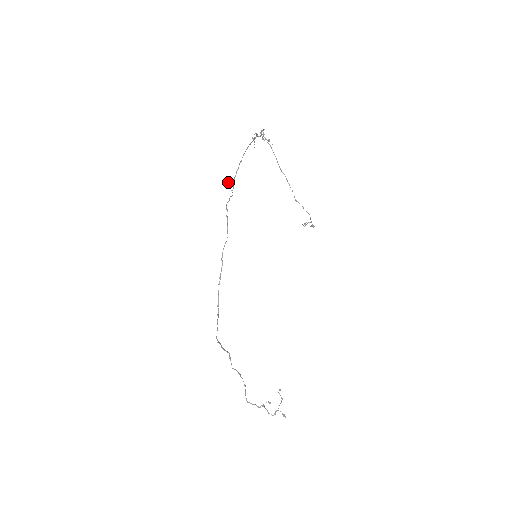
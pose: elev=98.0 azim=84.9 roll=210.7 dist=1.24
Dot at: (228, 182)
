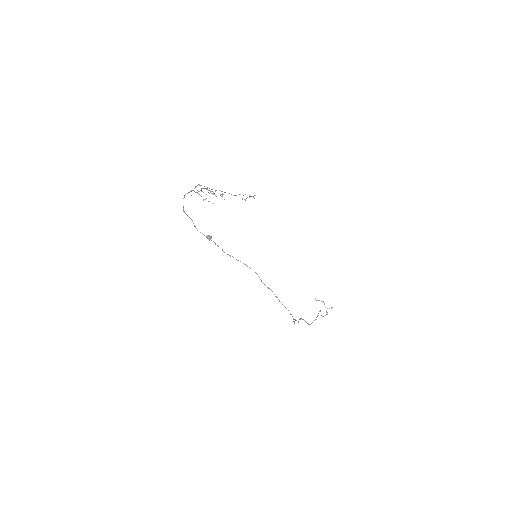
Dot at: (209, 239)
